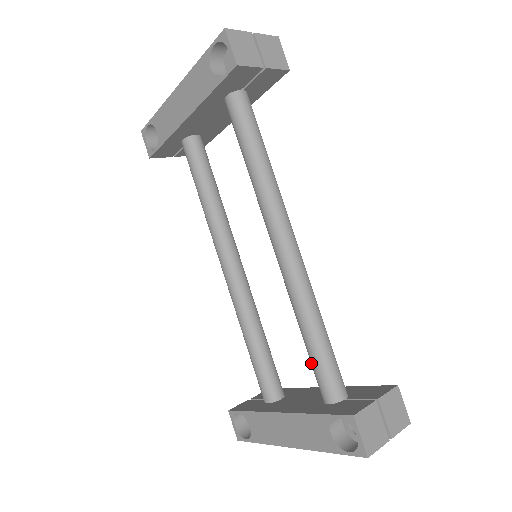
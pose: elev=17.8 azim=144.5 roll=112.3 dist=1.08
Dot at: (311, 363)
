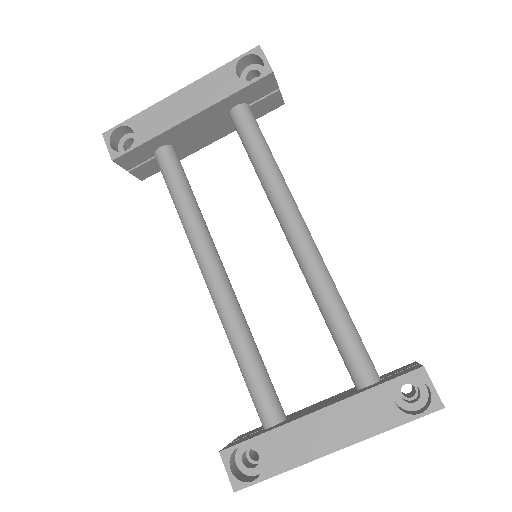
Dot at: (343, 347)
